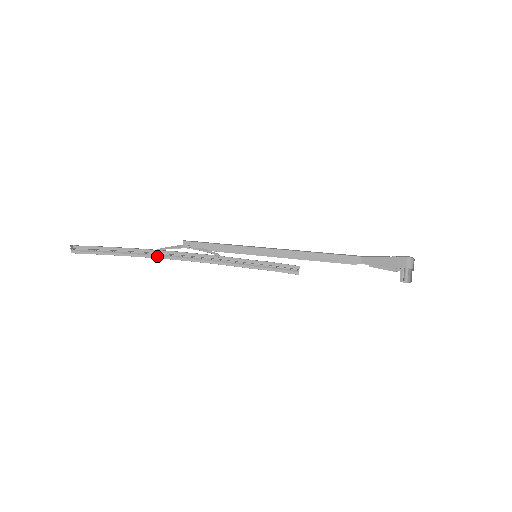
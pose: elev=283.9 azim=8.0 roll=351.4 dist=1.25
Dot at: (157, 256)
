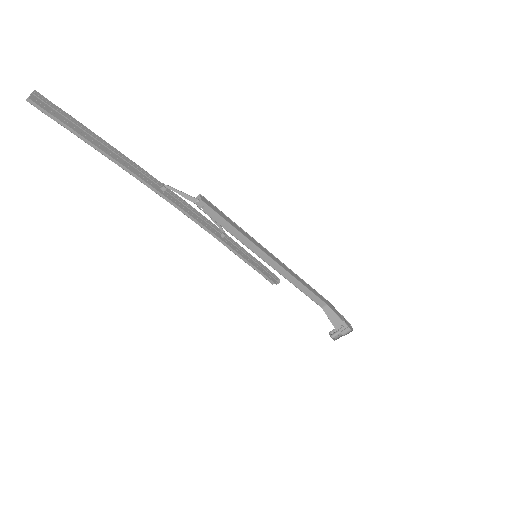
Dot at: (157, 190)
